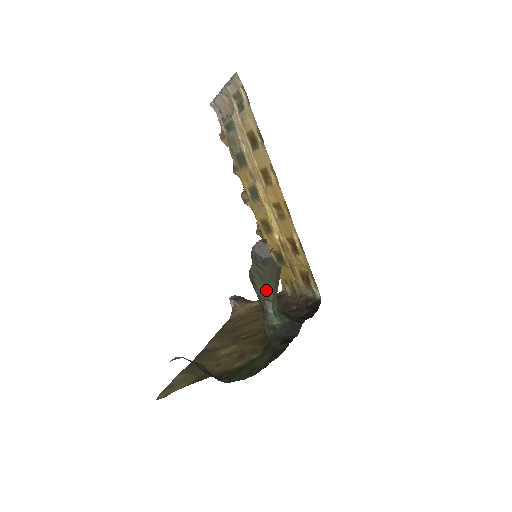
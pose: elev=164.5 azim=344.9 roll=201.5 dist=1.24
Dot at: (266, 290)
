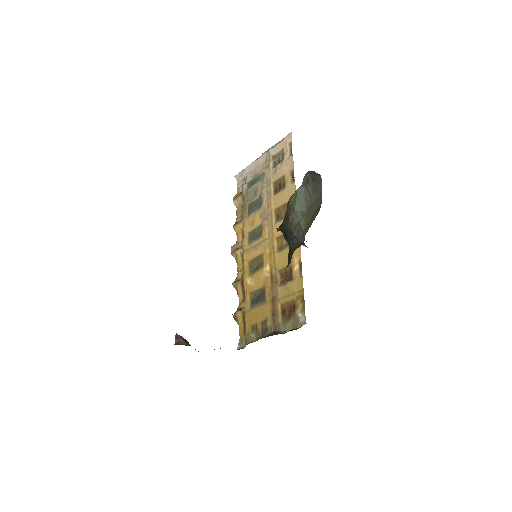
Dot at: (303, 216)
